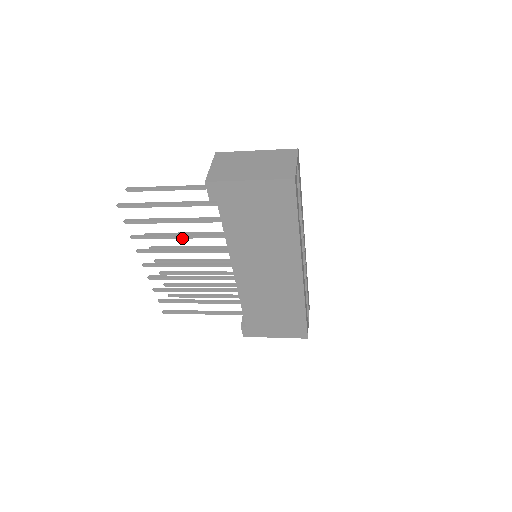
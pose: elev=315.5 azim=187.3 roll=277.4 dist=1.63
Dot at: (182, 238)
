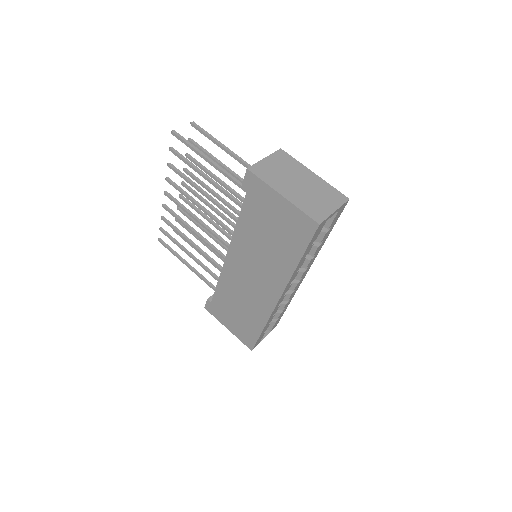
Dot at: (205, 196)
